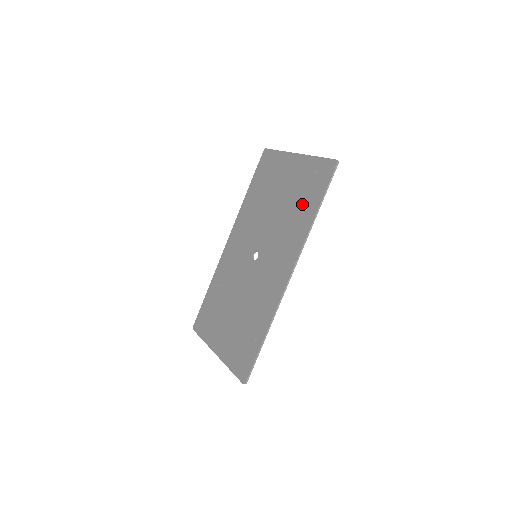
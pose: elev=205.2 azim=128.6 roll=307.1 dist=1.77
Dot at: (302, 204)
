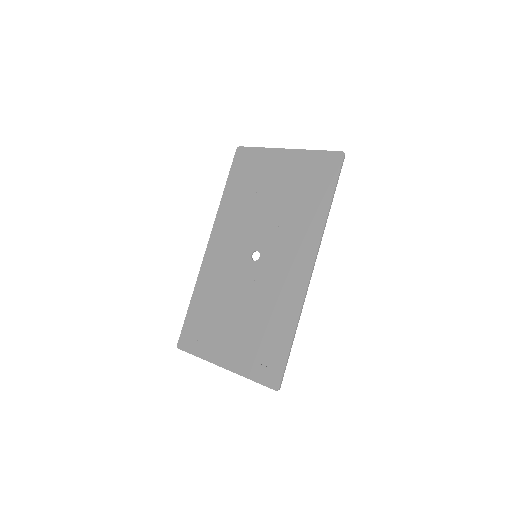
Dot at: (309, 197)
